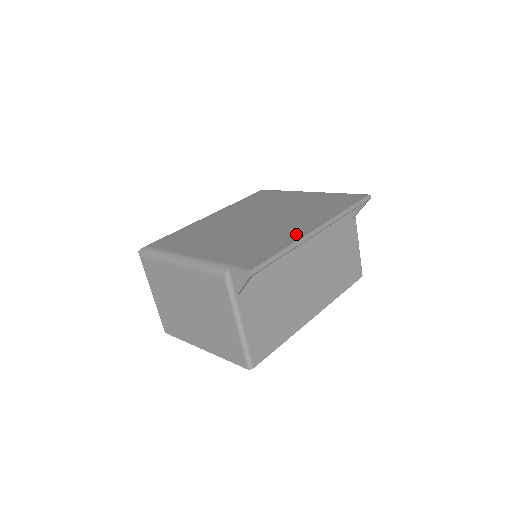
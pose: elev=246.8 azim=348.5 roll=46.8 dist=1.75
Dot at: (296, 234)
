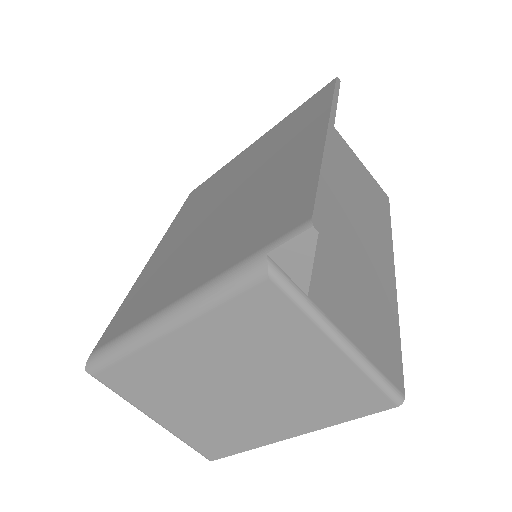
Dot at: (308, 153)
